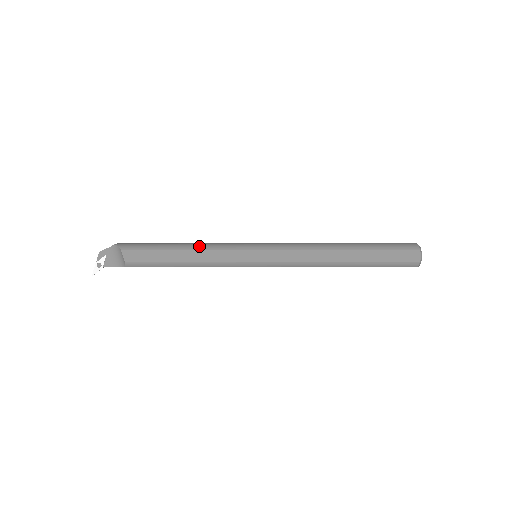
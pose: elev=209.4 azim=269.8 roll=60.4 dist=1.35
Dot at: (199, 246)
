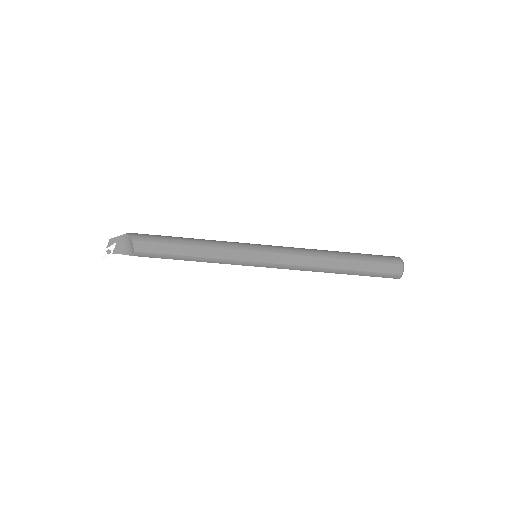
Dot at: (205, 243)
